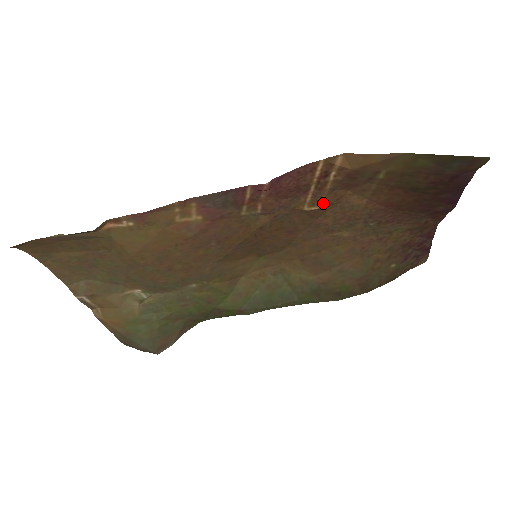
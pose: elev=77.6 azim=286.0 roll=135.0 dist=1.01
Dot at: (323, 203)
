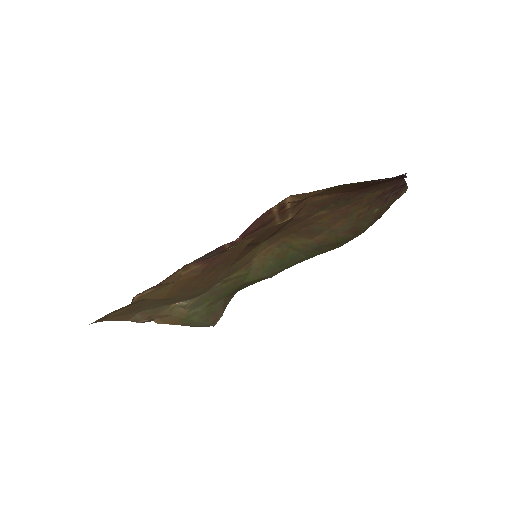
Dot at: (291, 216)
